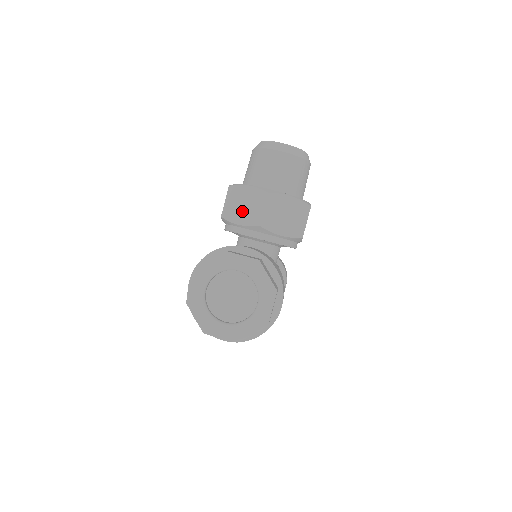
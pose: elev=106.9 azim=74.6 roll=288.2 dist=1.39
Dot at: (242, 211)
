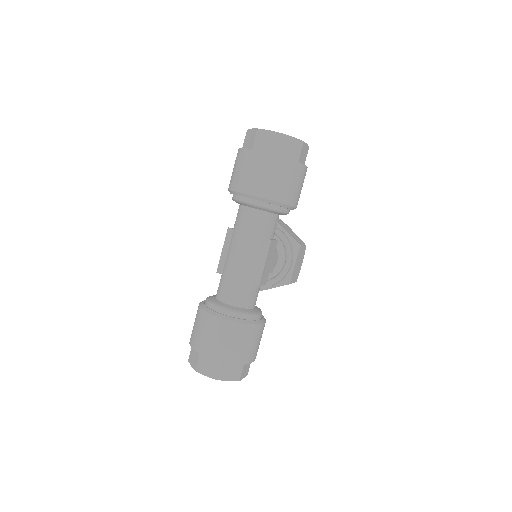
Dot at: occluded
